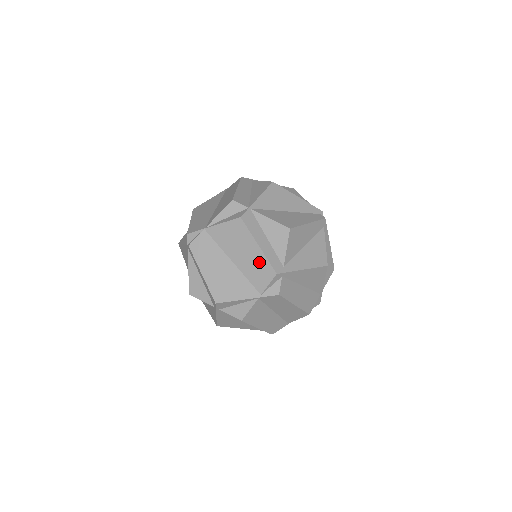
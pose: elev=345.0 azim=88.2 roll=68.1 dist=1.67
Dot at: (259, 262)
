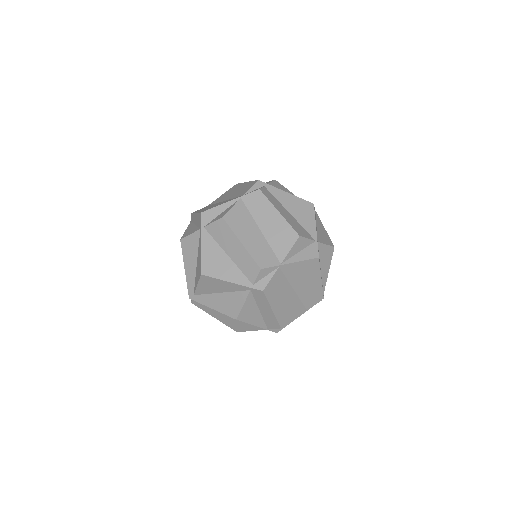
Dot at: (245, 186)
